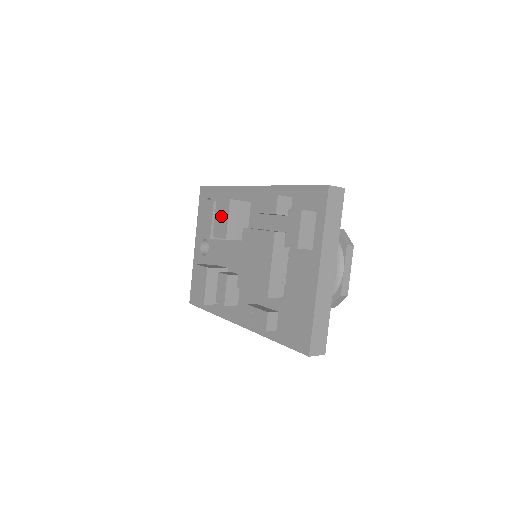
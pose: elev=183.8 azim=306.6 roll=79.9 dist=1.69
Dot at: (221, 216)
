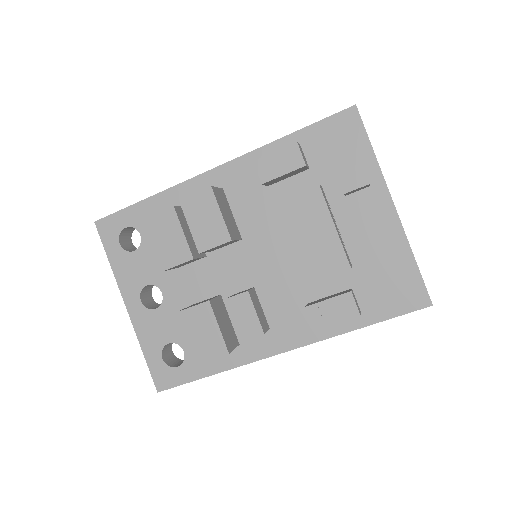
Dot at: (203, 217)
